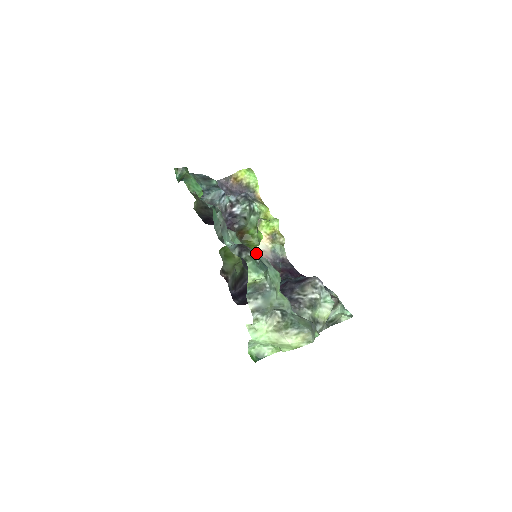
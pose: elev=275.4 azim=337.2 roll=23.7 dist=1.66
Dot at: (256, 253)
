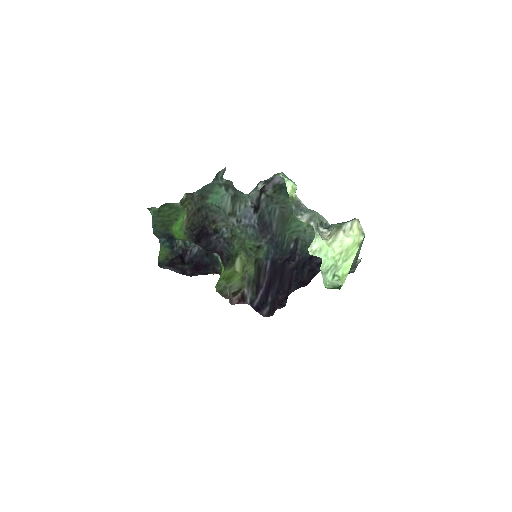
Dot at: occluded
